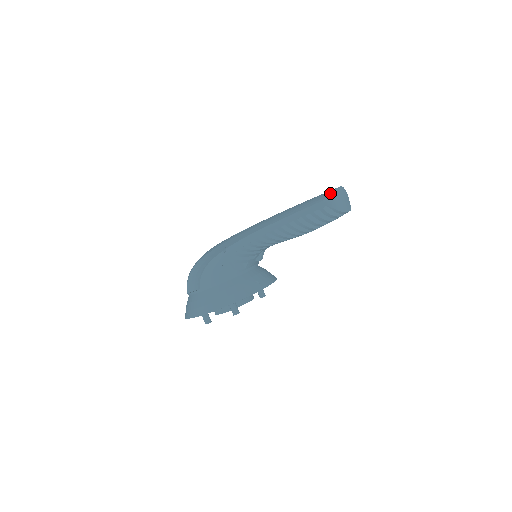
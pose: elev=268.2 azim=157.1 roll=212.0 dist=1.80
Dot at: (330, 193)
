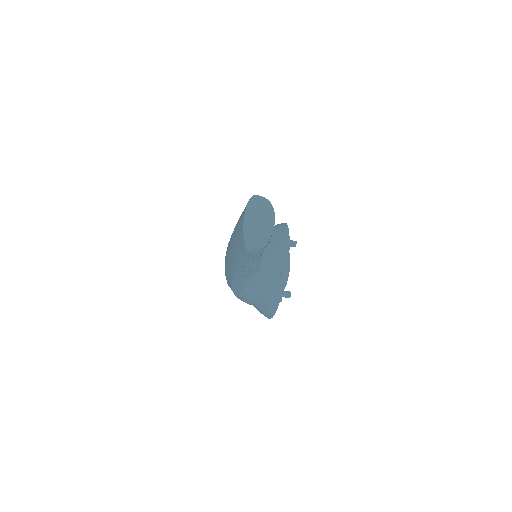
Dot at: (243, 241)
